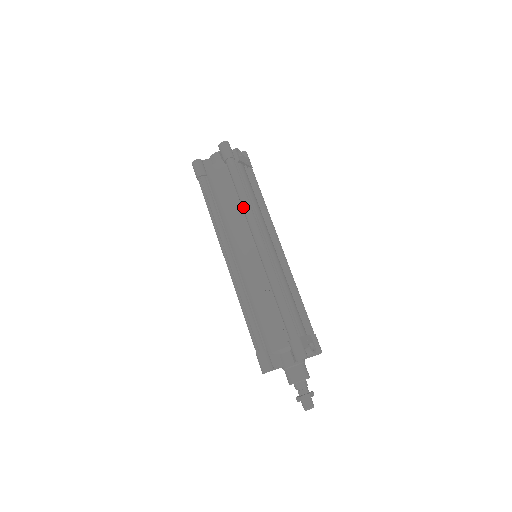
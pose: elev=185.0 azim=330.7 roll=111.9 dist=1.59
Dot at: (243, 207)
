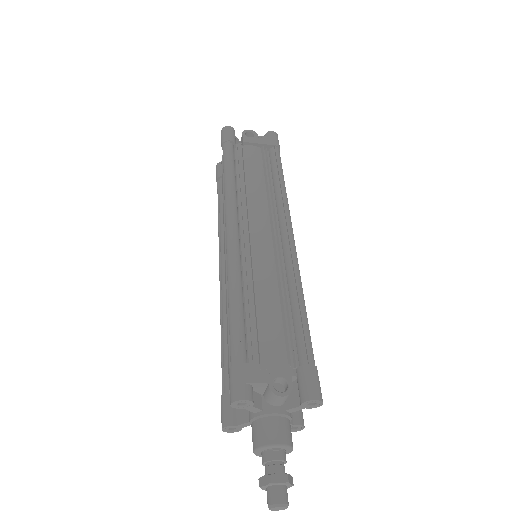
Dot at: occluded
